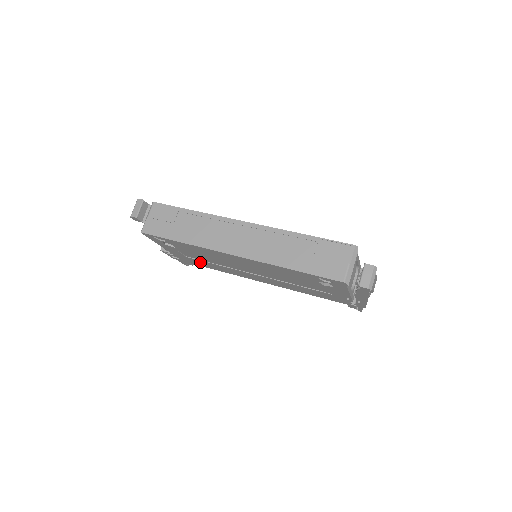
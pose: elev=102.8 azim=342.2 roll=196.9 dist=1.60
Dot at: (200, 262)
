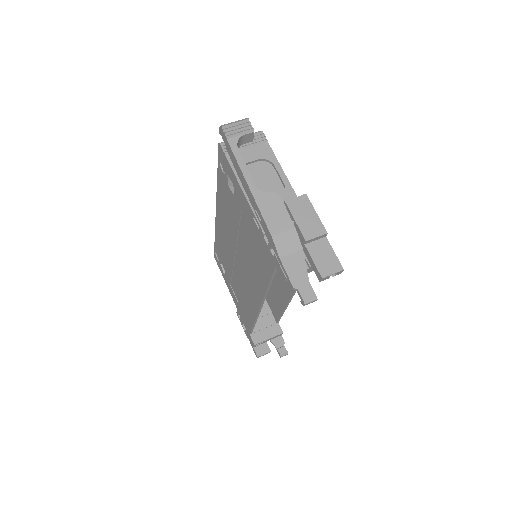
Dot at: (243, 308)
